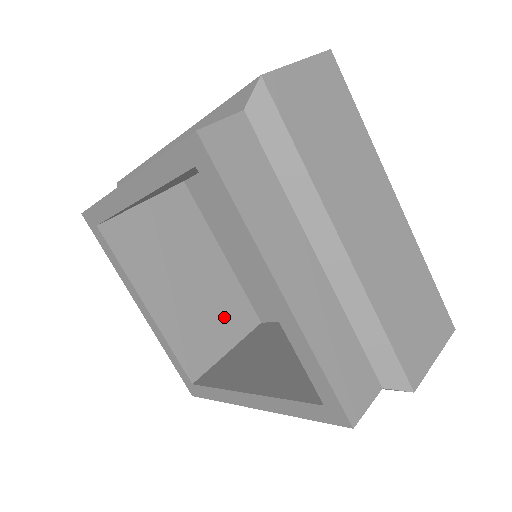
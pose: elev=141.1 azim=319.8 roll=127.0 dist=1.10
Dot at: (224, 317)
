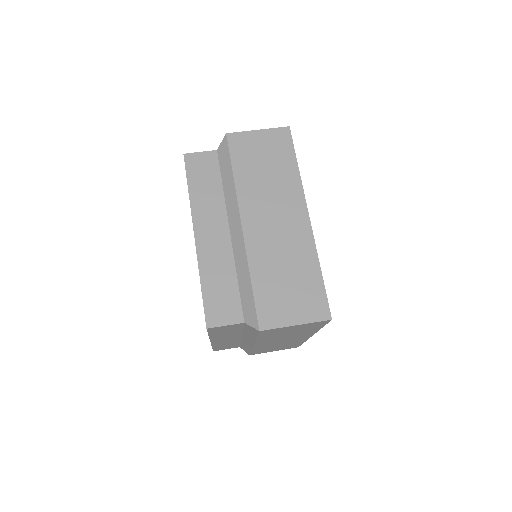
Dot at: occluded
